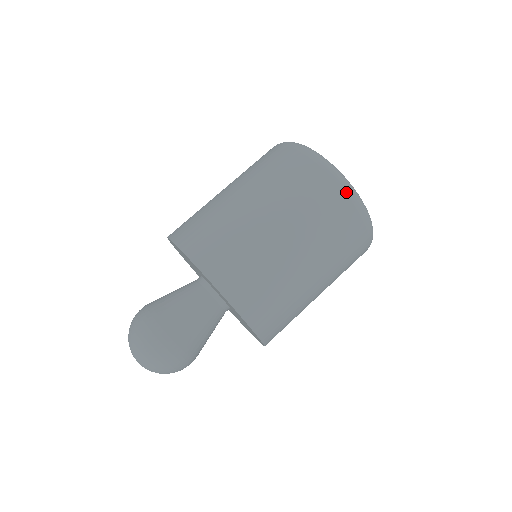
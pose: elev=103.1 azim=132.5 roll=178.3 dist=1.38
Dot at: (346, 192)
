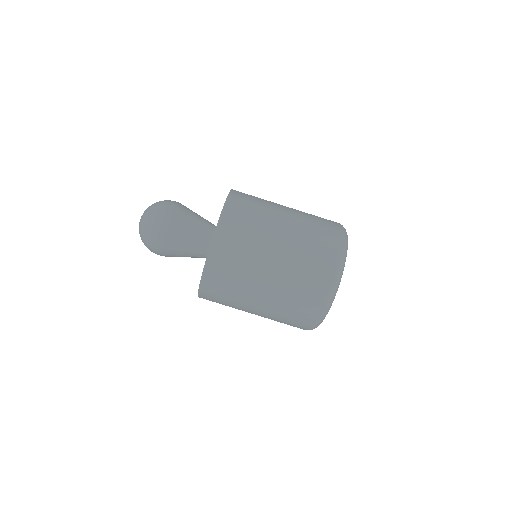
Dot at: (313, 323)
